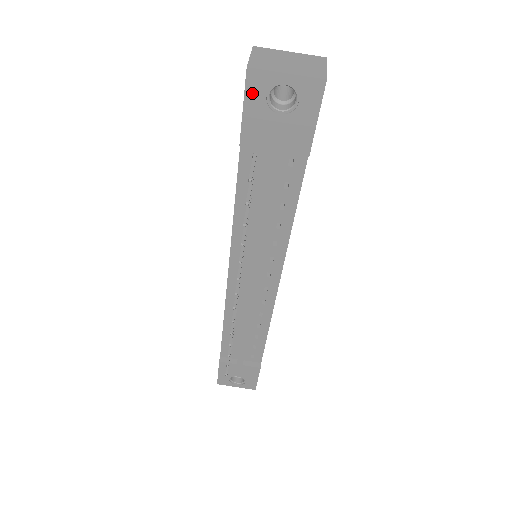
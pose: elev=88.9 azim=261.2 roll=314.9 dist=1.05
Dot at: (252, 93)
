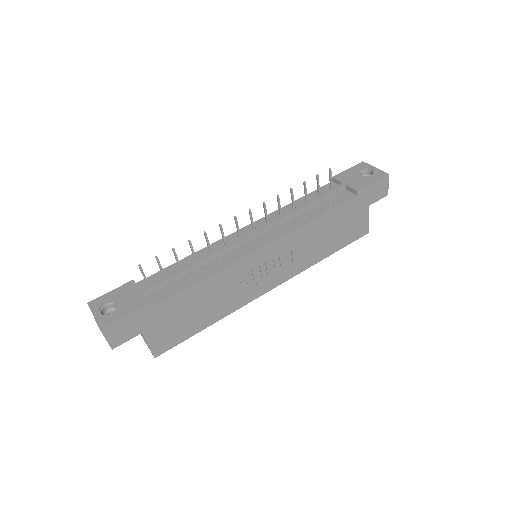
Dot at: (357, 167)
